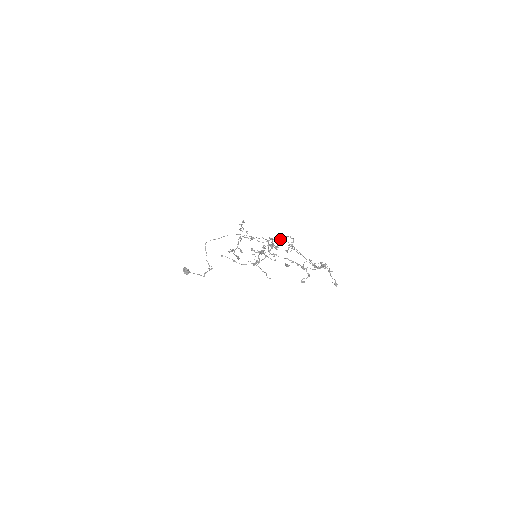
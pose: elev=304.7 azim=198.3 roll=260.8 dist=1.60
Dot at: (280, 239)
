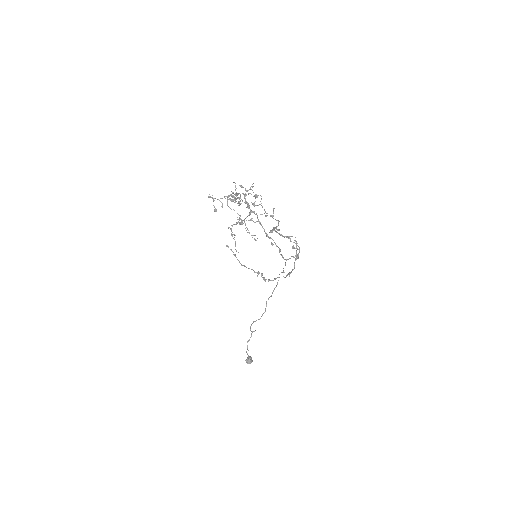
Dot at: (256, 195)
